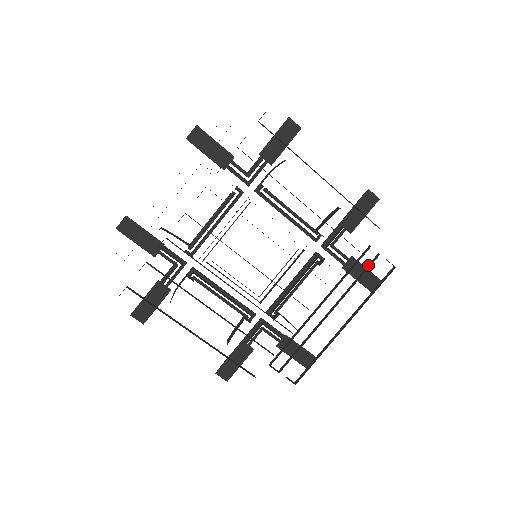
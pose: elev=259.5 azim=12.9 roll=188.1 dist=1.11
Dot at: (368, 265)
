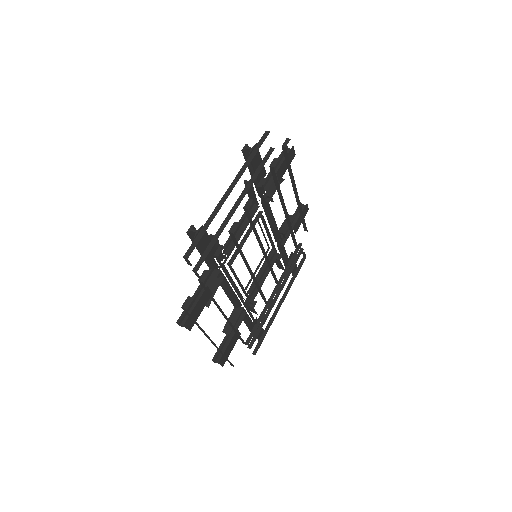
Dot at: (296, 257)
